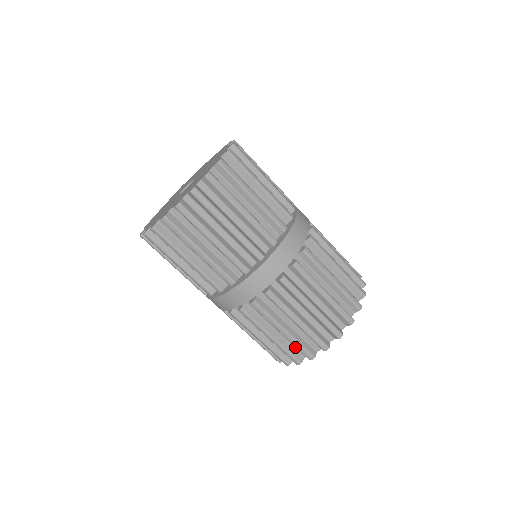
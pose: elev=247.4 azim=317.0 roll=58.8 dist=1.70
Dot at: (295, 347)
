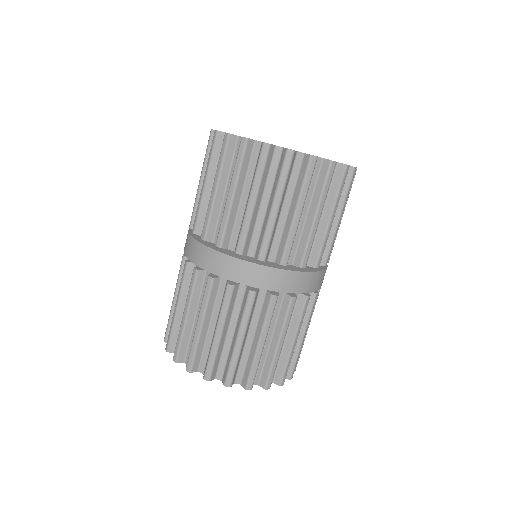
Dot at: occluded
